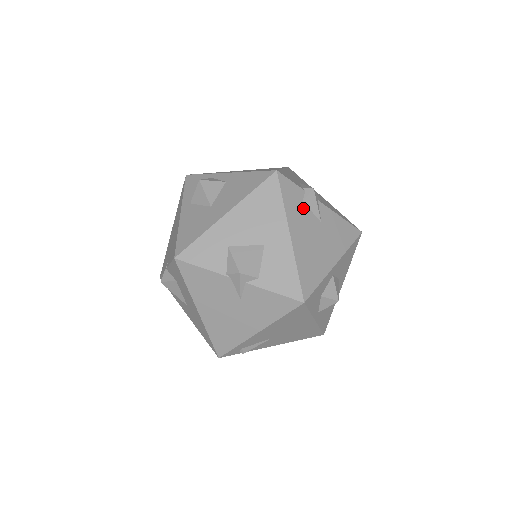
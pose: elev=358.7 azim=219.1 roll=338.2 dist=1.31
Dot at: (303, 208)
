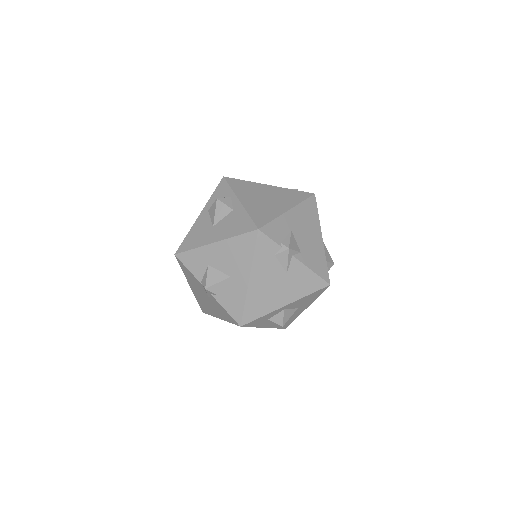
Dot at: (273, 260)
